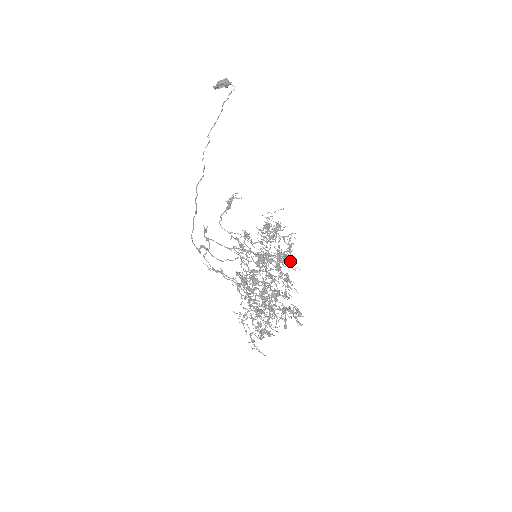
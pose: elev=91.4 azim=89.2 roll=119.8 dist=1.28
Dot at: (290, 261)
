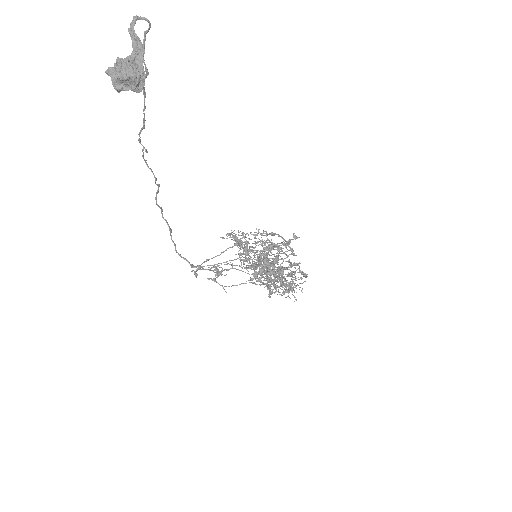
Dot at: (295, 286)
